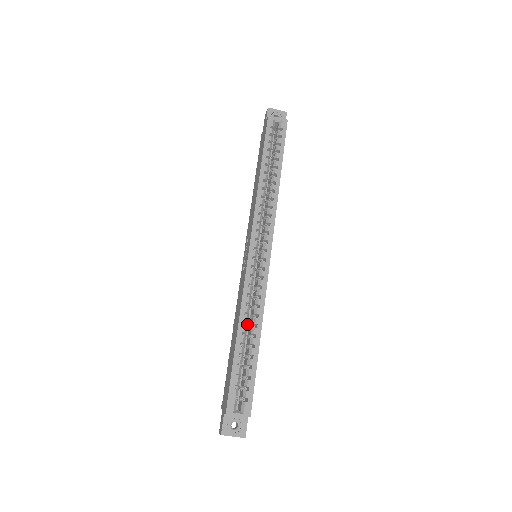
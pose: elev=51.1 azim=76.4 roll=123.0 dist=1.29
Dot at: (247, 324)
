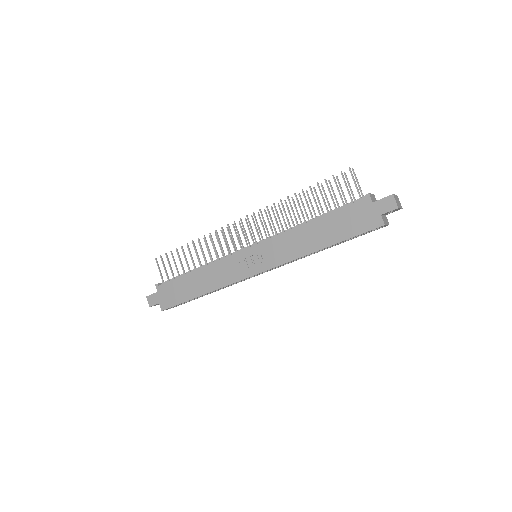
Dot at: occluded
